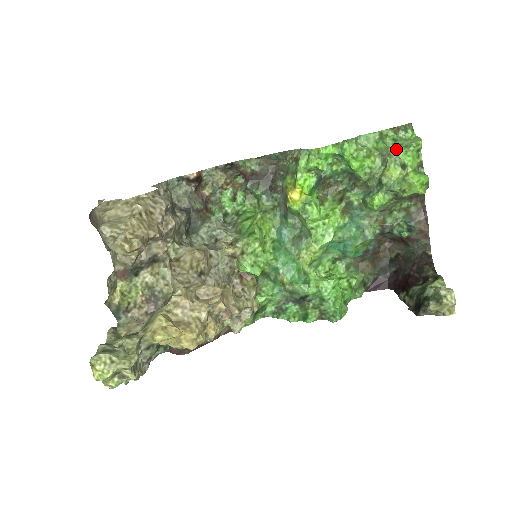
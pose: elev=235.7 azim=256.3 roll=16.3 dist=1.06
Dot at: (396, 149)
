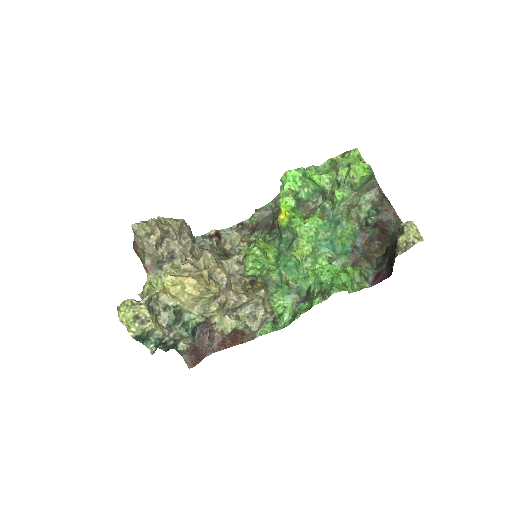
Dot at: (340, 158)
